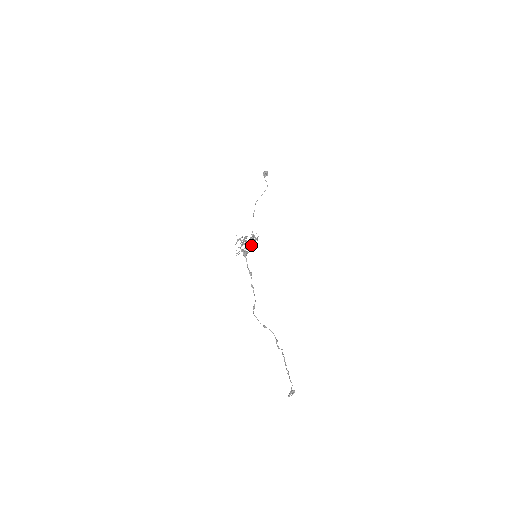
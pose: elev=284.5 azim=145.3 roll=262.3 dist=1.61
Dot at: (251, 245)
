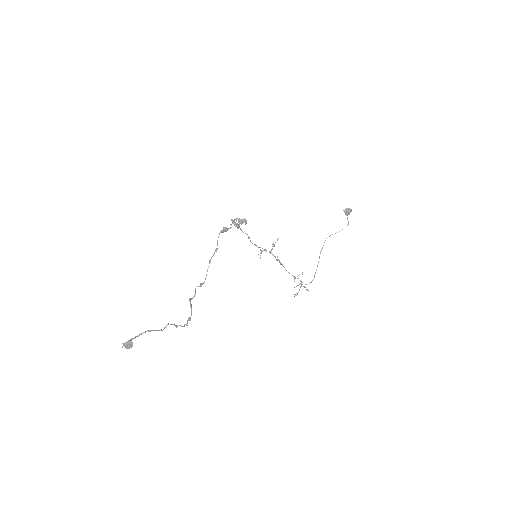
Dot at: (248, 236)
